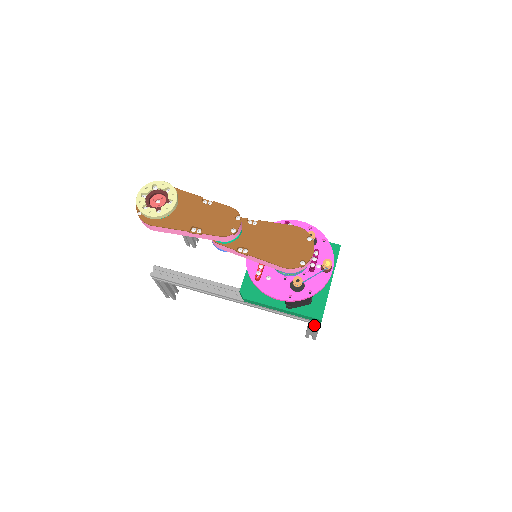
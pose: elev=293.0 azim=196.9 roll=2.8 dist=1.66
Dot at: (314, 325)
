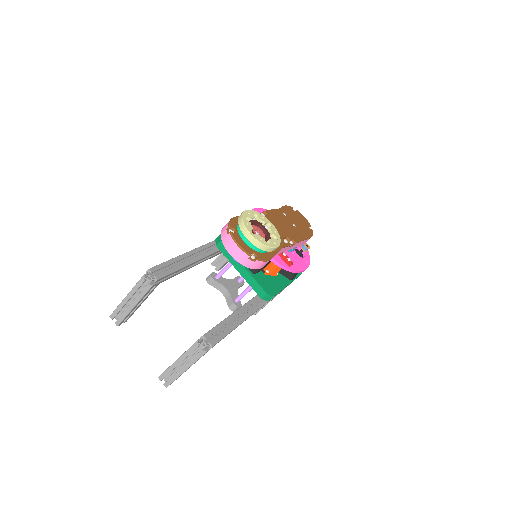
Dot at: occluded
